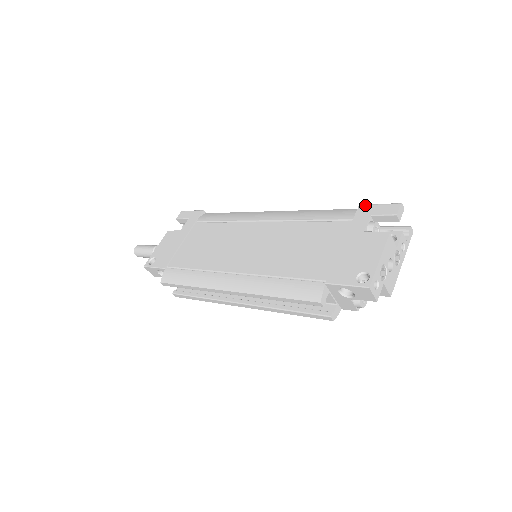
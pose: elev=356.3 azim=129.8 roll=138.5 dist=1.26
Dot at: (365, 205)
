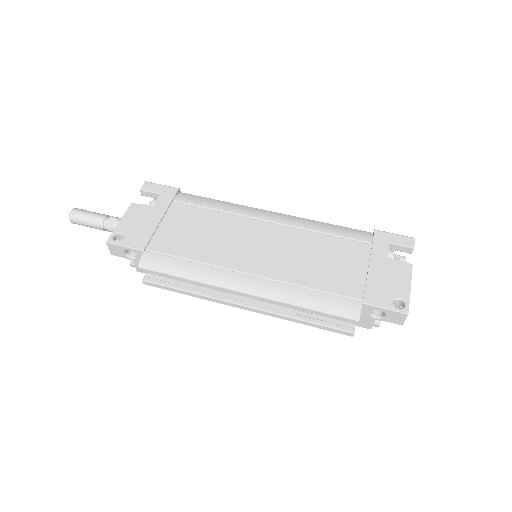
Dot at: (381, 231)
